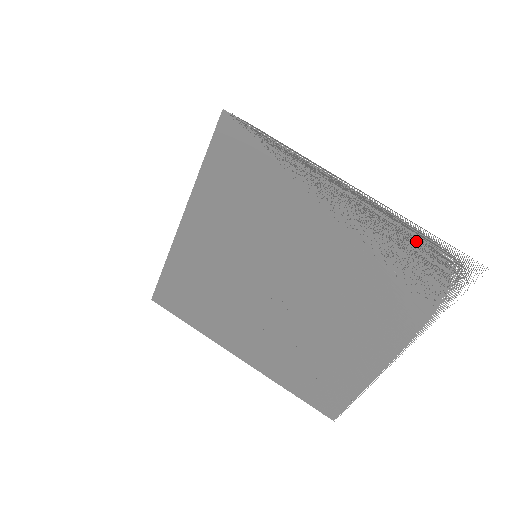
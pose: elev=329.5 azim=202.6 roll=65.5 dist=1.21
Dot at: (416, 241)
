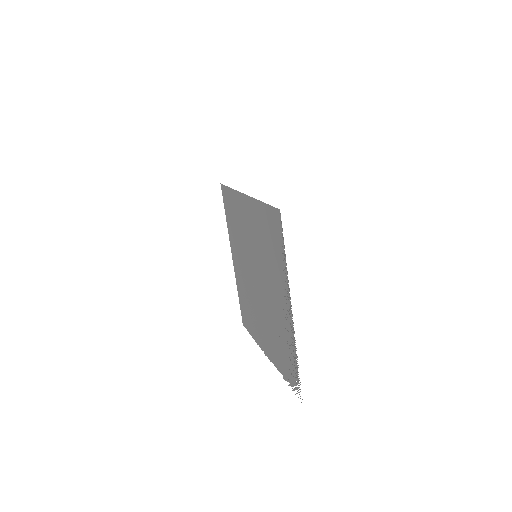
Dot at: (294, 361)
